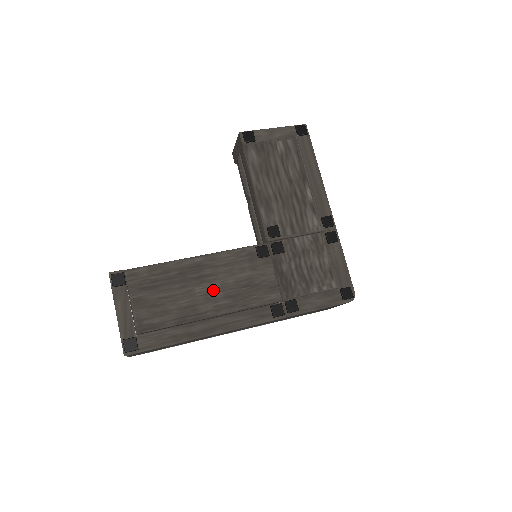
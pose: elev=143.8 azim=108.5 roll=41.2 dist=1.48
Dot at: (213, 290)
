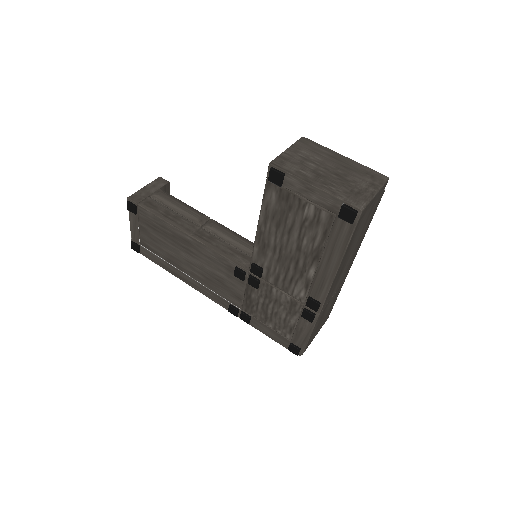
Dot at: (193, 263)
